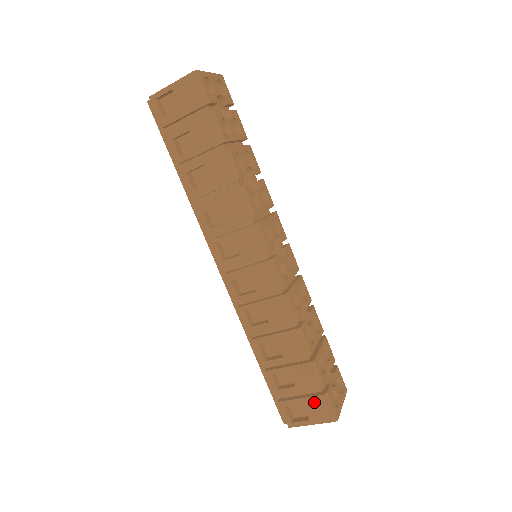
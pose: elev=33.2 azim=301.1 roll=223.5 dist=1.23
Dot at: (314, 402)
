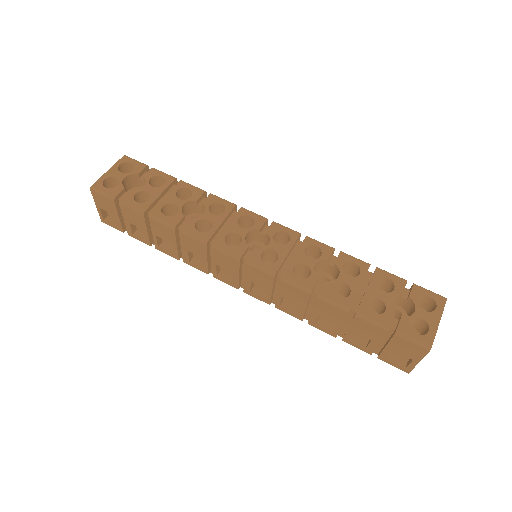
Dot at: (396, 344)
